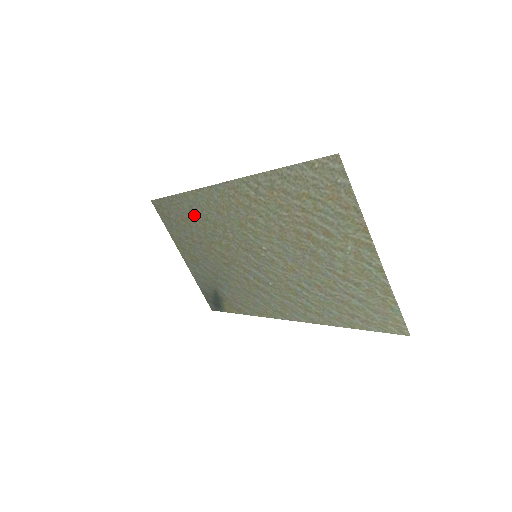
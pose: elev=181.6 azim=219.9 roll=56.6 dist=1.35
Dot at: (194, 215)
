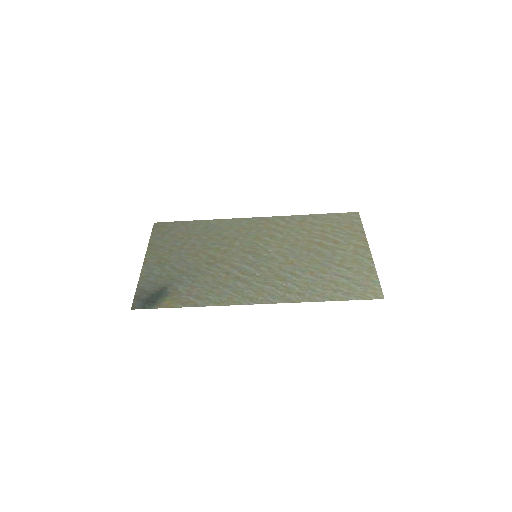
Dot at: (204, 232)
